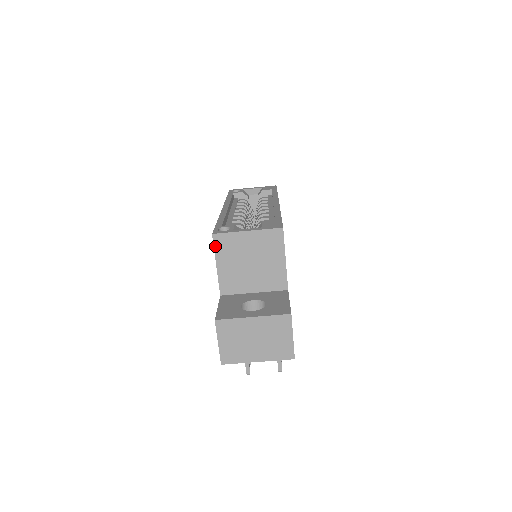
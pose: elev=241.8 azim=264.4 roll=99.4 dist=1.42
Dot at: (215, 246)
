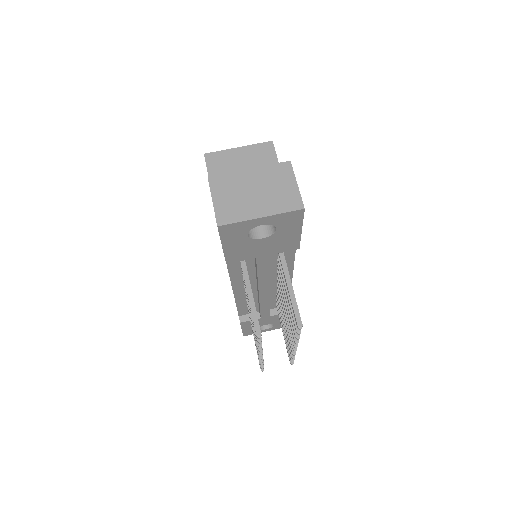
Dot at: (207, 164)
